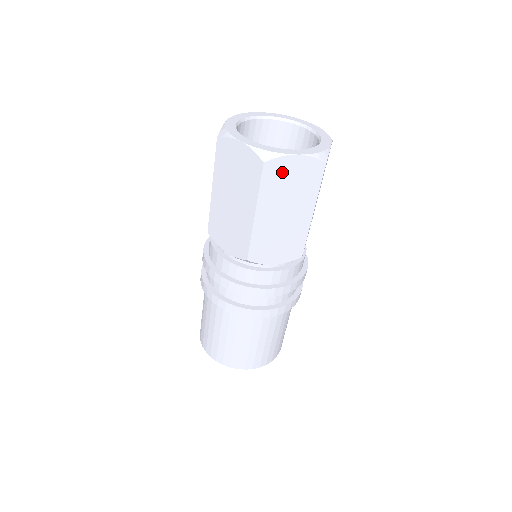
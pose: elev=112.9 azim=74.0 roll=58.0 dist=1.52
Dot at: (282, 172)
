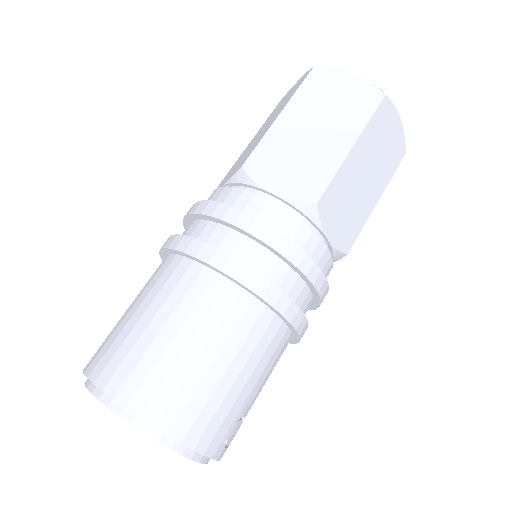
Dot at: (330, 83)
